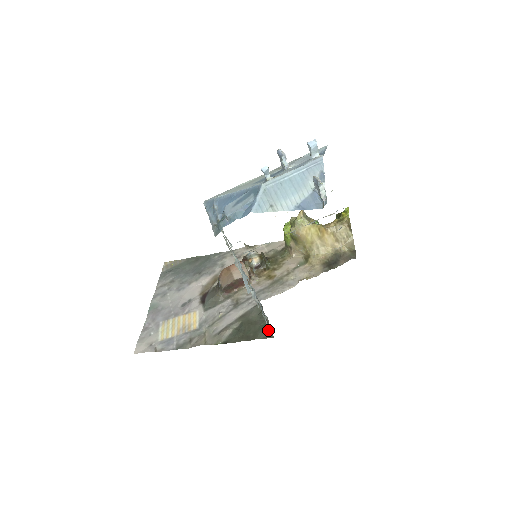
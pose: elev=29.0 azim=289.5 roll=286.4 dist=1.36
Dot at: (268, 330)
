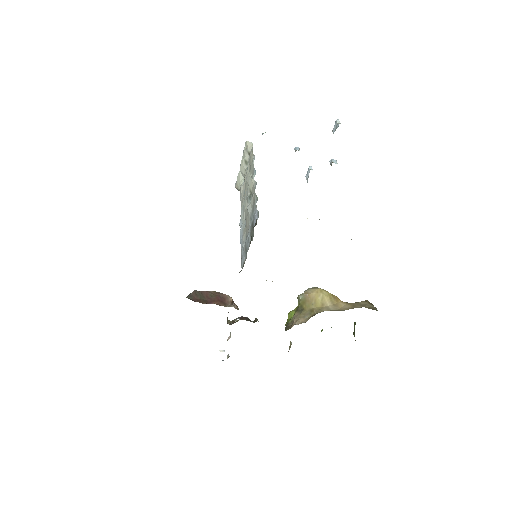
Dot at: occluded
